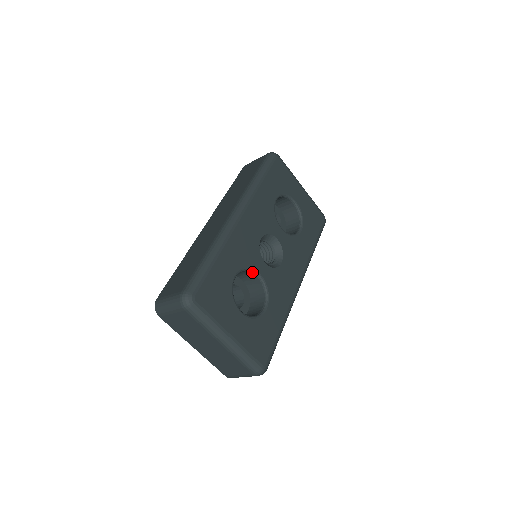
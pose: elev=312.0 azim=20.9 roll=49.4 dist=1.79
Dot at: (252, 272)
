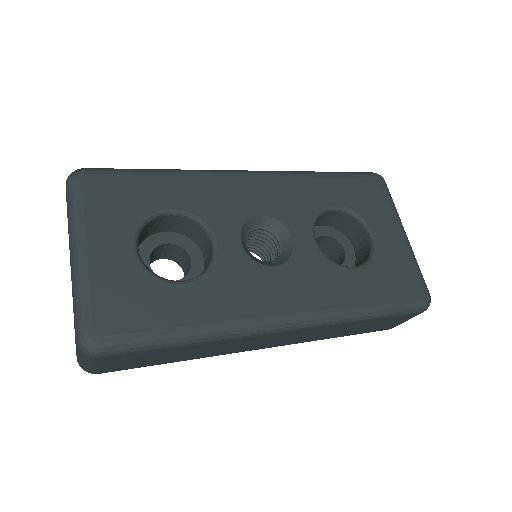
Dot at: (208, 233)
